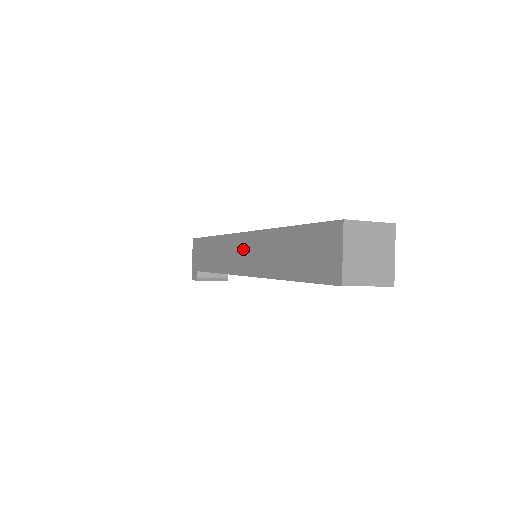
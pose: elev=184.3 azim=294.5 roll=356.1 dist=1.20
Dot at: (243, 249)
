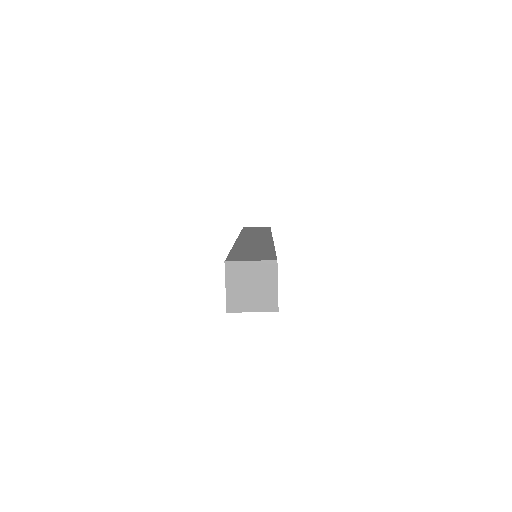
Dot at: occluded
